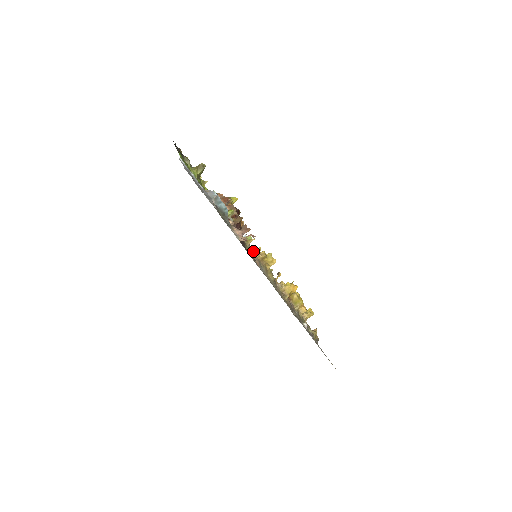
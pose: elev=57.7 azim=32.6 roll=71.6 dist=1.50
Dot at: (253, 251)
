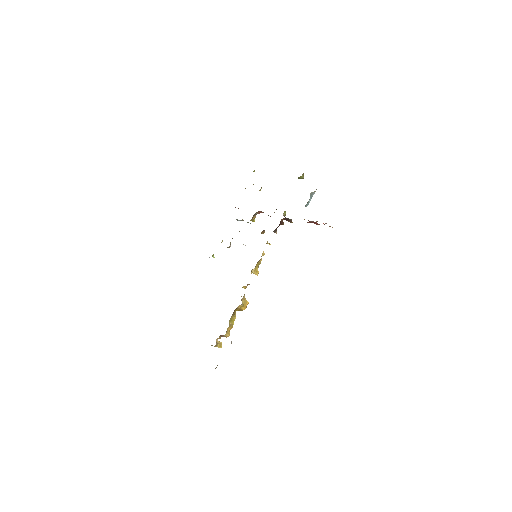
Dot at: occluded
